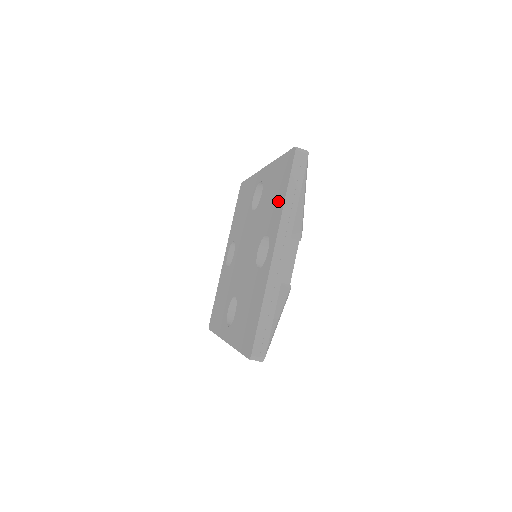
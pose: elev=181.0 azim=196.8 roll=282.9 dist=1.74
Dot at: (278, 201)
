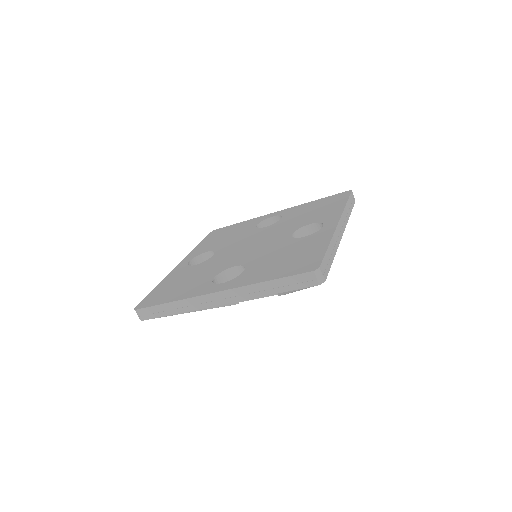
Dot at: (330, 208)
